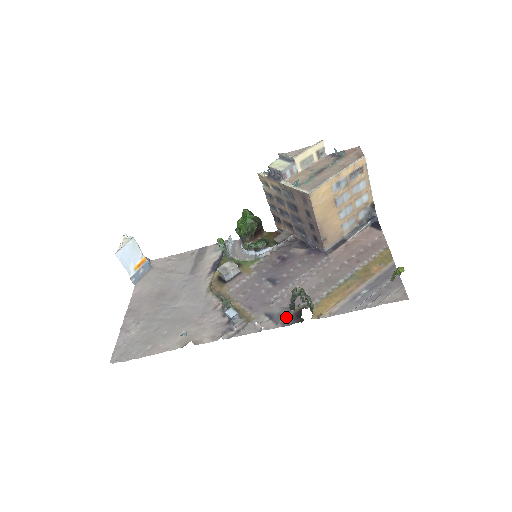
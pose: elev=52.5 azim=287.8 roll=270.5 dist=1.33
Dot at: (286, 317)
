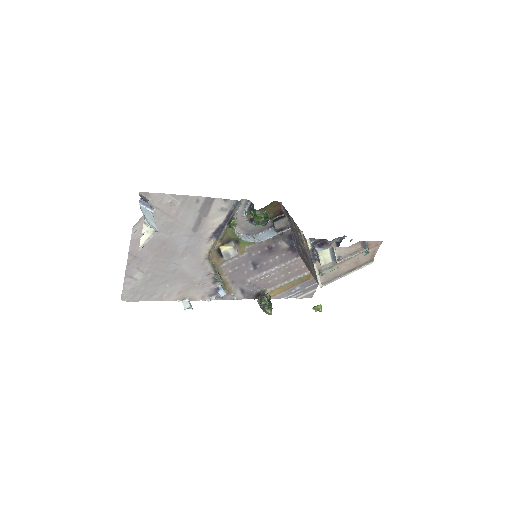
Dot at: (251, 294)
